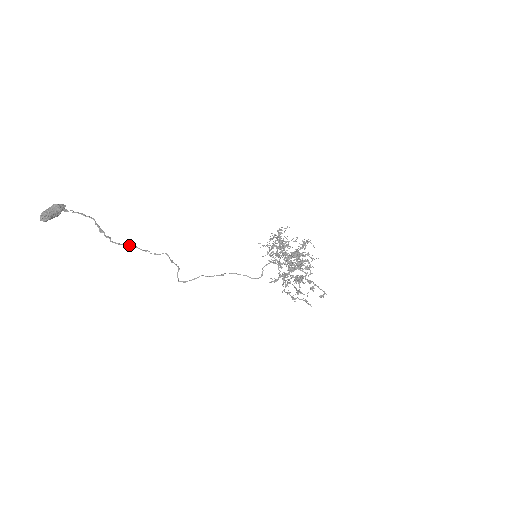
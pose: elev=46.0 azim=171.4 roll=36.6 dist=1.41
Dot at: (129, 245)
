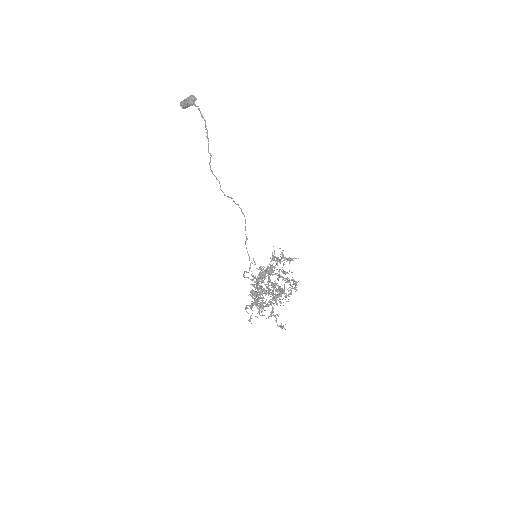
Dot at: (210, 166)
